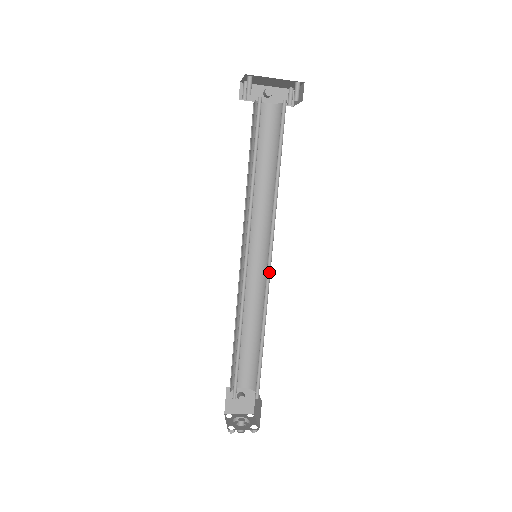
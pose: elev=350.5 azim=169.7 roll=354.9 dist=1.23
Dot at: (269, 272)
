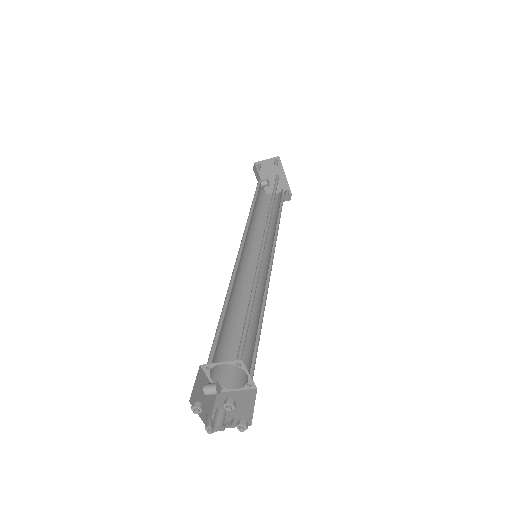
Dot at: (268, 272)
